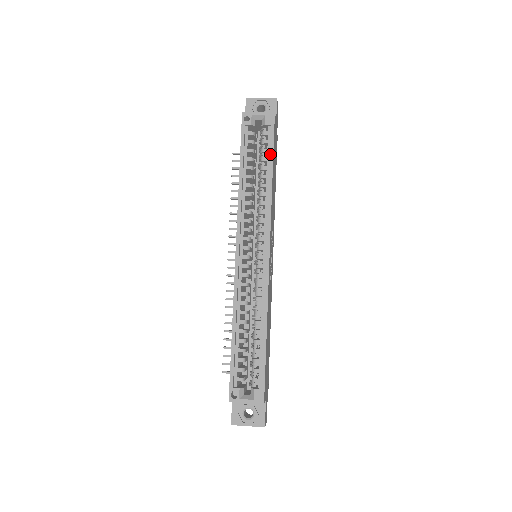
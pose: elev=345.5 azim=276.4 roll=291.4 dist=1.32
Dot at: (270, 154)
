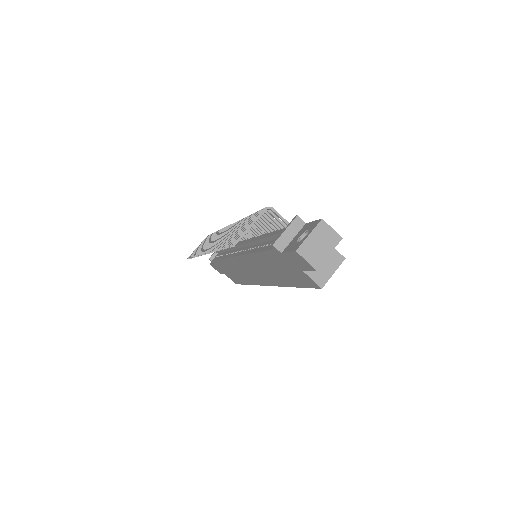
Dot at: occluded
